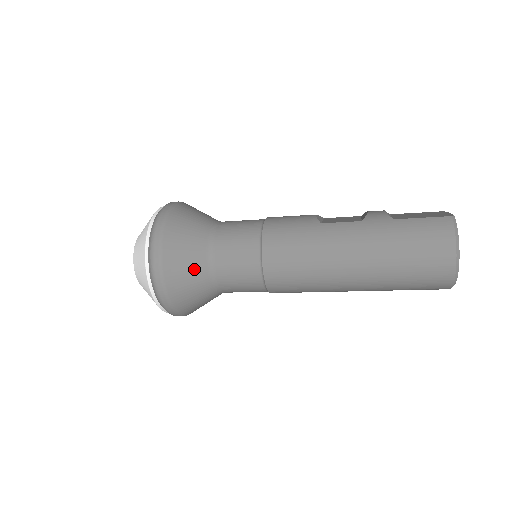
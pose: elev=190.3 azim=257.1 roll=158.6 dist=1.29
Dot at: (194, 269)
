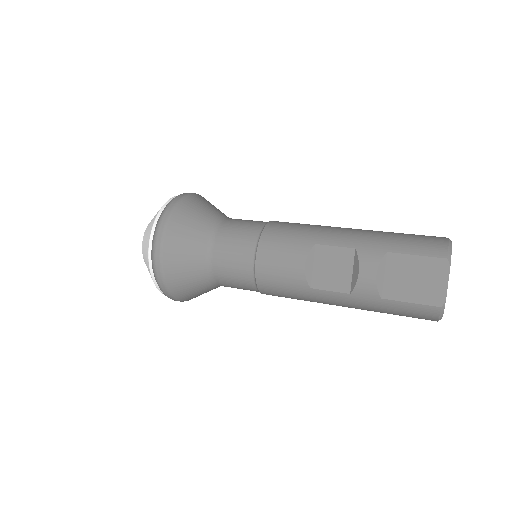
Dot at: occluded
